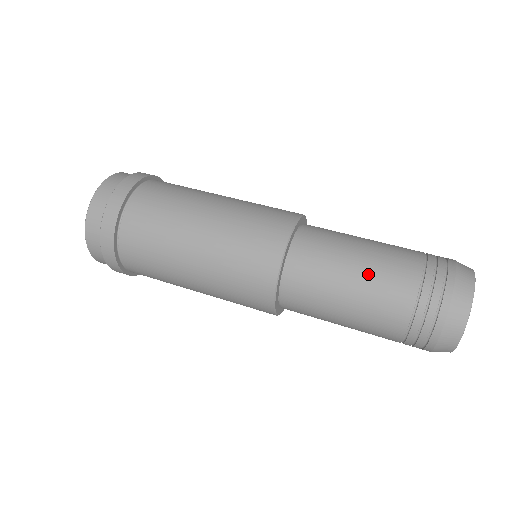
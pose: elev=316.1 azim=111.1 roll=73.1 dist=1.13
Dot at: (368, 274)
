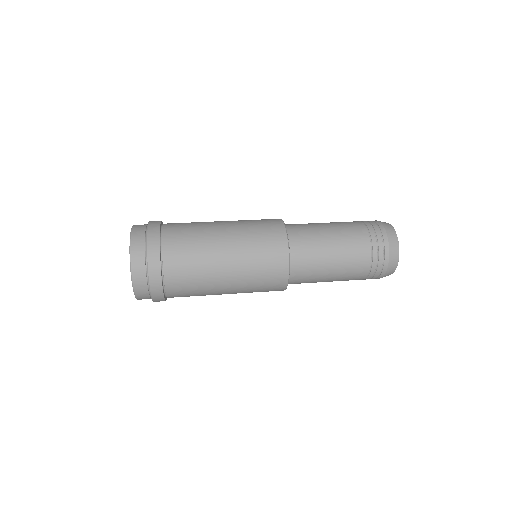
Dot at: (341, 260)
